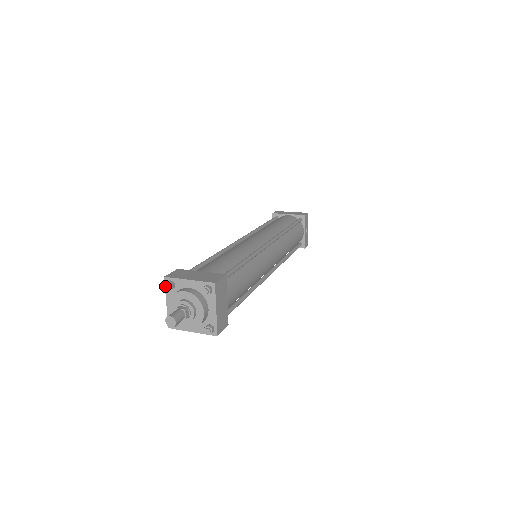
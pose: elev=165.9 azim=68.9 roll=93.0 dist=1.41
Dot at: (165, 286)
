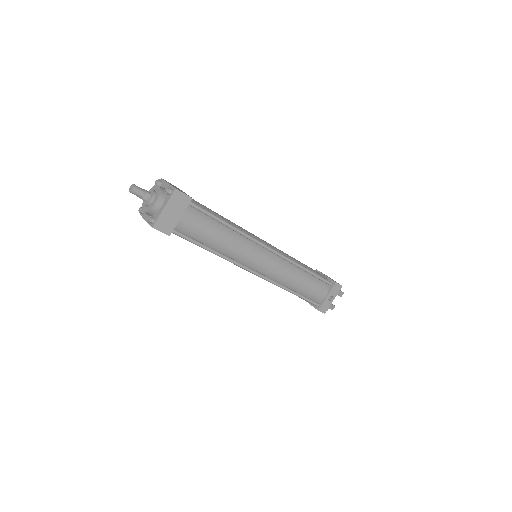
Dot at: (155, 181)
